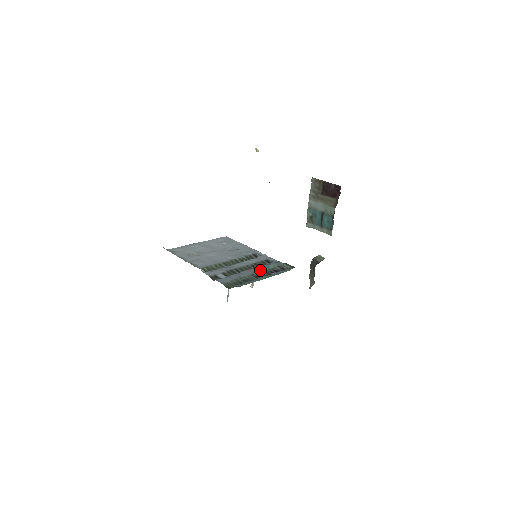
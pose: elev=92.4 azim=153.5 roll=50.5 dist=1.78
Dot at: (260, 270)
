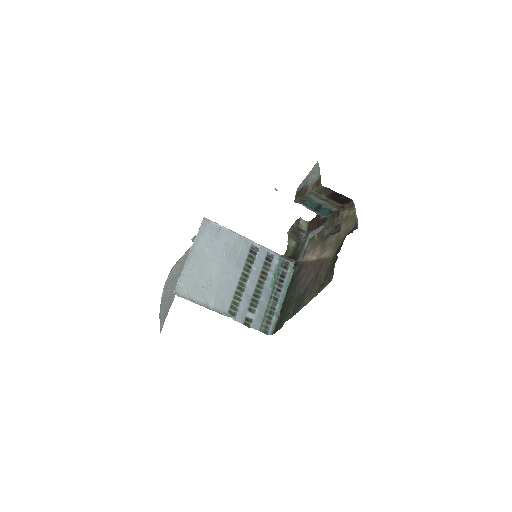
Dot at: (273, 285)
